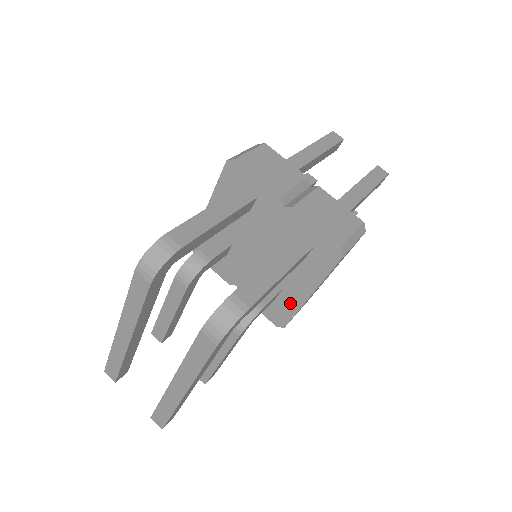
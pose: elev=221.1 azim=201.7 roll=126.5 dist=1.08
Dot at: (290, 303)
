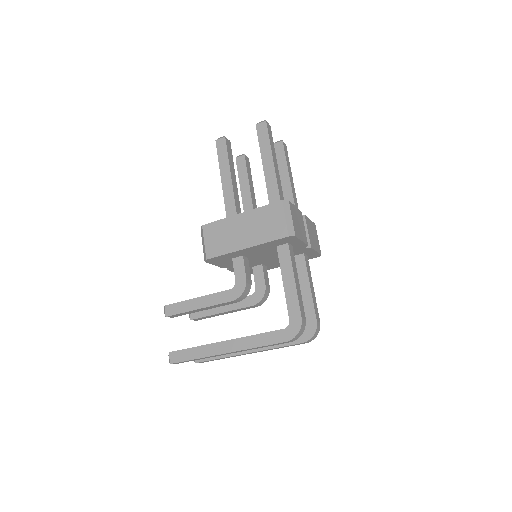
Dot at: occluded
